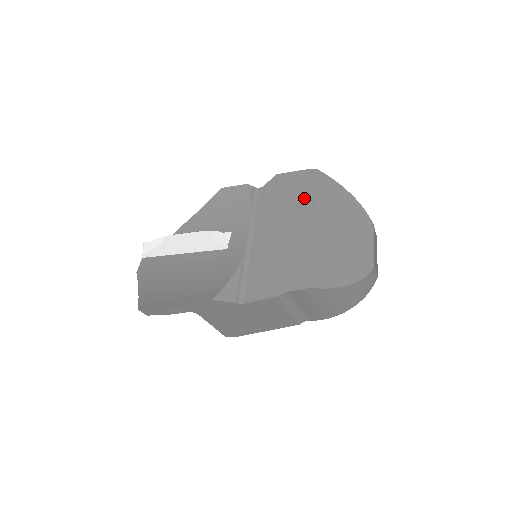
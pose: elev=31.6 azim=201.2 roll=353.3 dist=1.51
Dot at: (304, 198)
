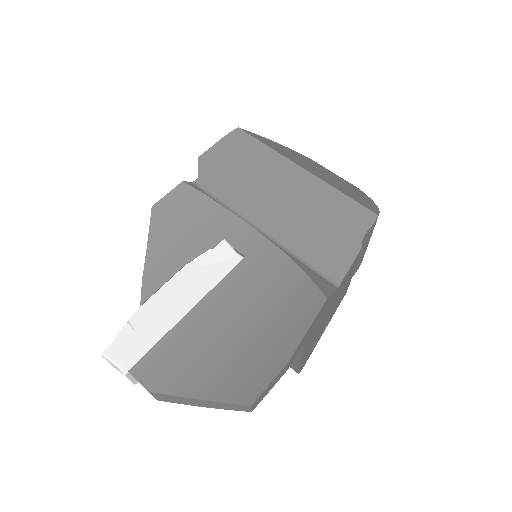
Dot at: (262, 156)
